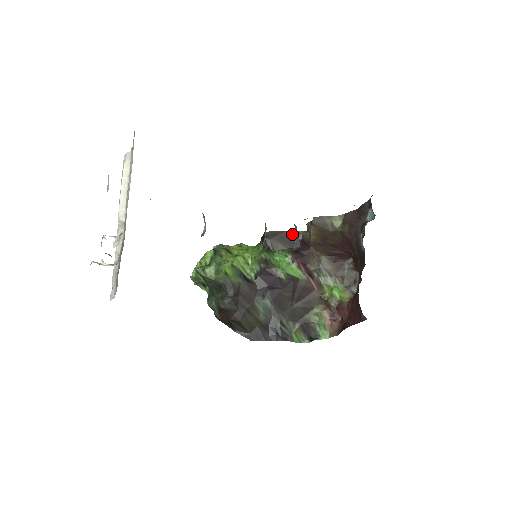
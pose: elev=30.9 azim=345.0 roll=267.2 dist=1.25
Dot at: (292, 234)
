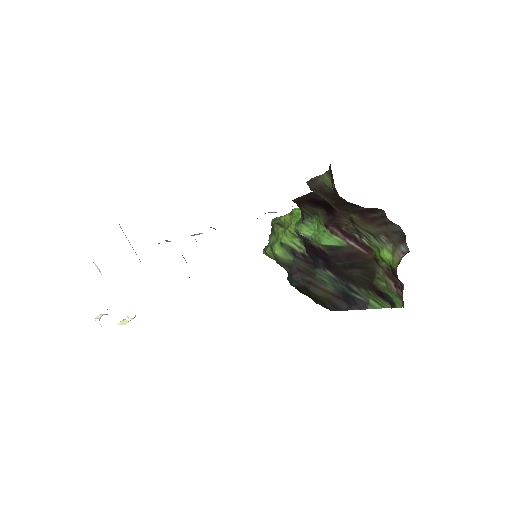
Dot at: (314, 195)
